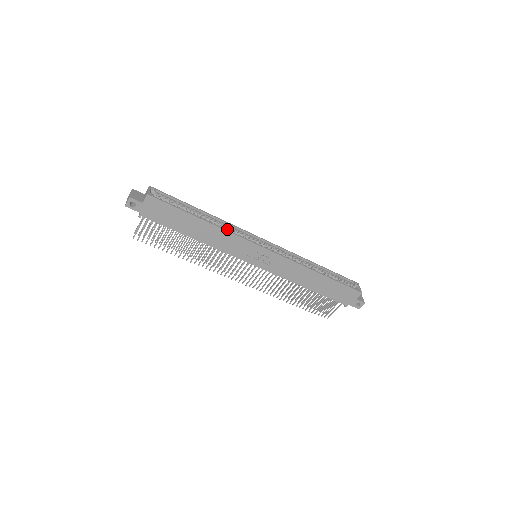
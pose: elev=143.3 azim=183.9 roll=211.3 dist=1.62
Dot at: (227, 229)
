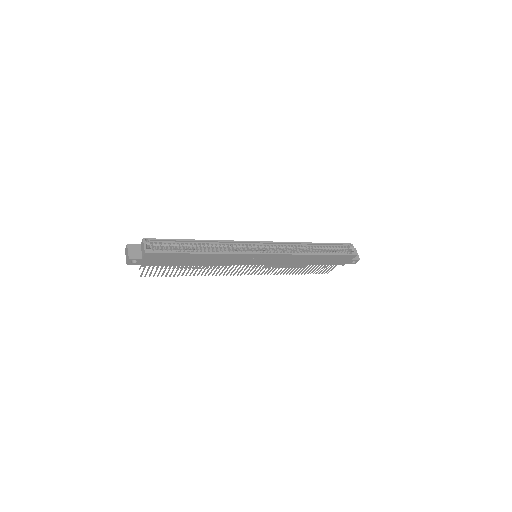
Dot at: (225, 247)
